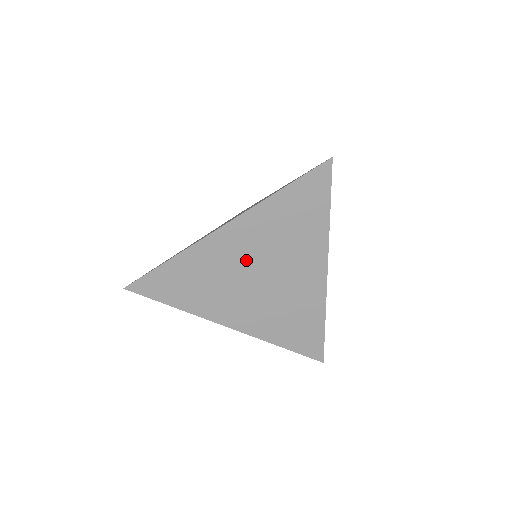
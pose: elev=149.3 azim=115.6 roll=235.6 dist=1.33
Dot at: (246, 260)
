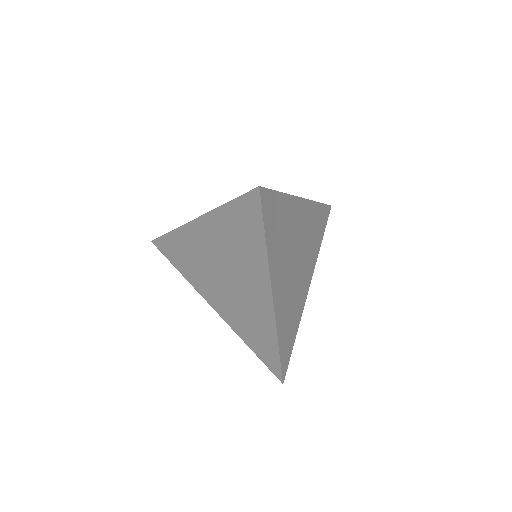
Dot at: (213, 256)
